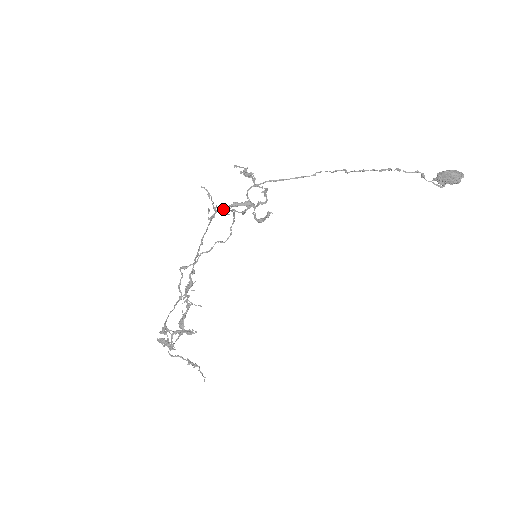
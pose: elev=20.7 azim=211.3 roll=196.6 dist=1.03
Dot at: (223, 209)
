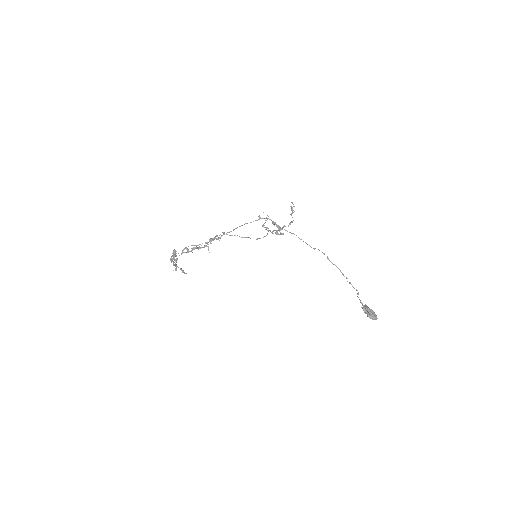
Dot at: (266, 227)
